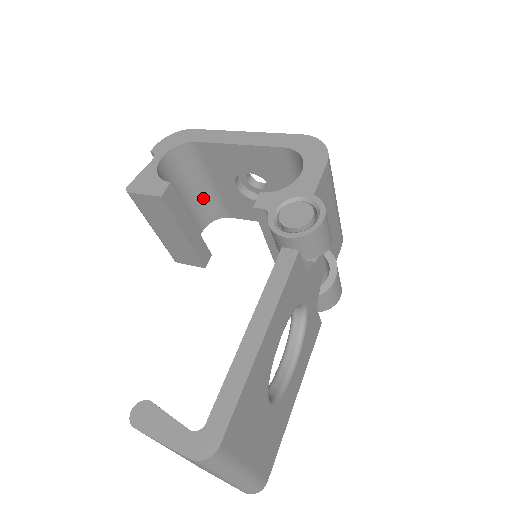
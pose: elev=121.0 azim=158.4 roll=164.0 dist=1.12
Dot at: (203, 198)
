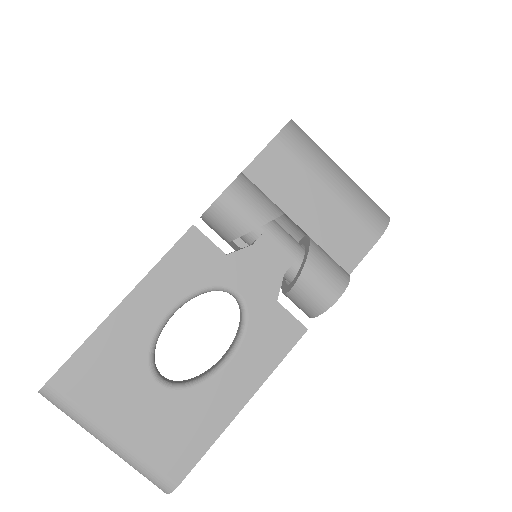
Dot at: occluded
